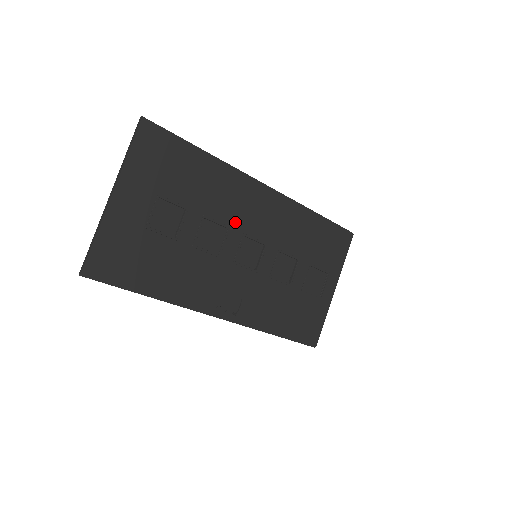
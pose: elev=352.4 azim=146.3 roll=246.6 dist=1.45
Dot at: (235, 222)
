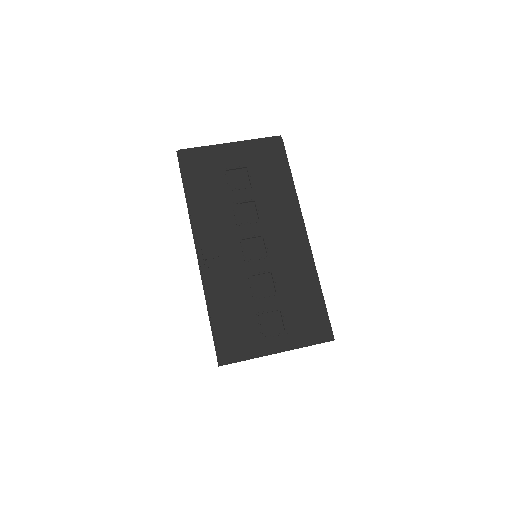
Dot at: (267, 223)
